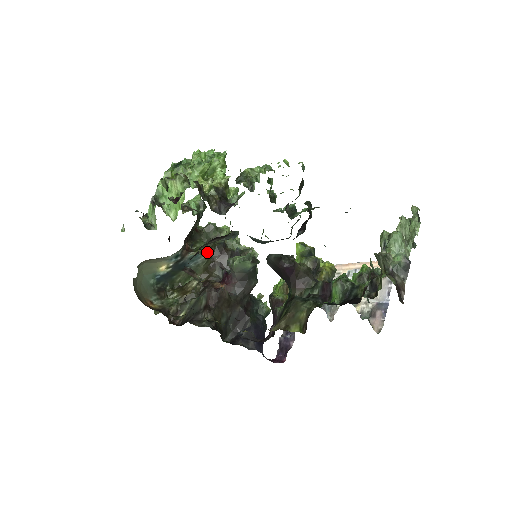
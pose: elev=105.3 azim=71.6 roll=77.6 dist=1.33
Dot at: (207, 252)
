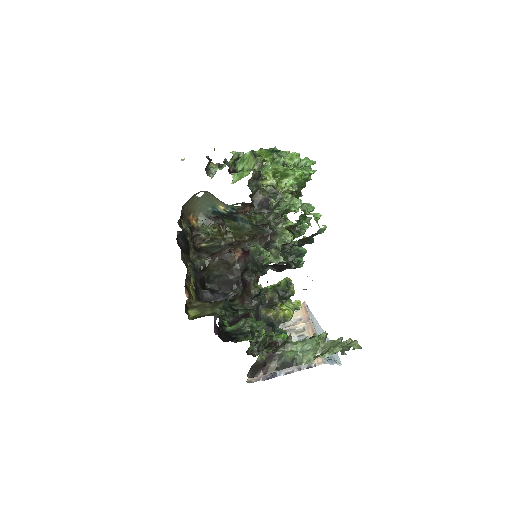
Dot at: occluded
